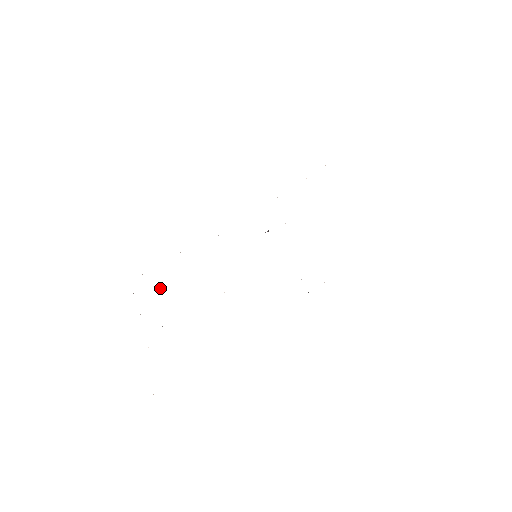
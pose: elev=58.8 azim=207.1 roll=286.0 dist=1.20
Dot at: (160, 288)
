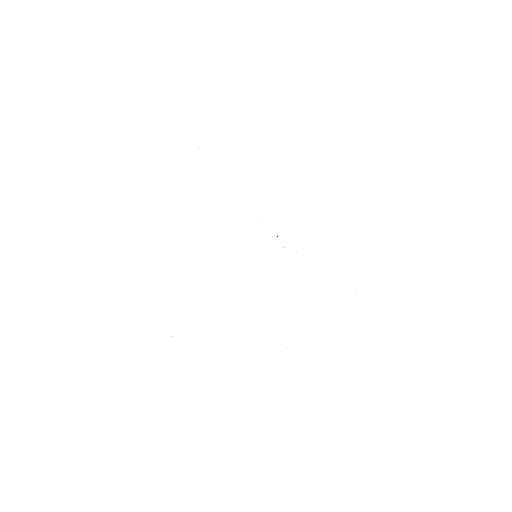
Dot at: occluded
